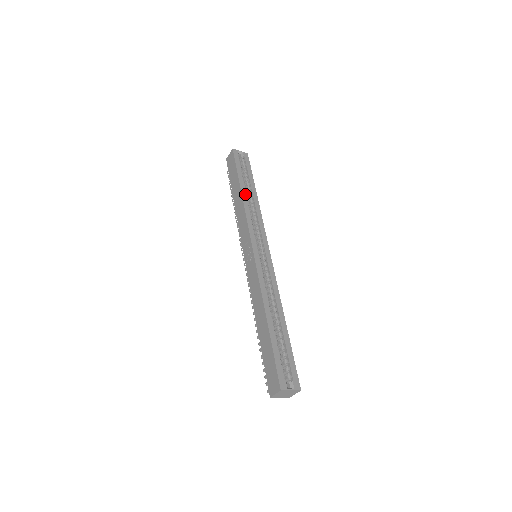
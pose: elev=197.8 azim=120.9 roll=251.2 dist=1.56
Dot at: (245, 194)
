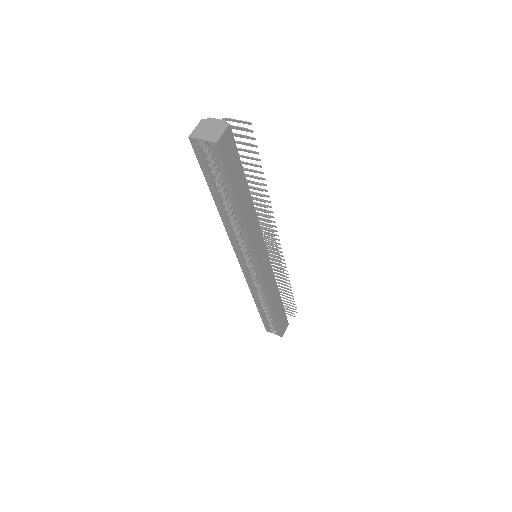
Dot at: (223, 212)
